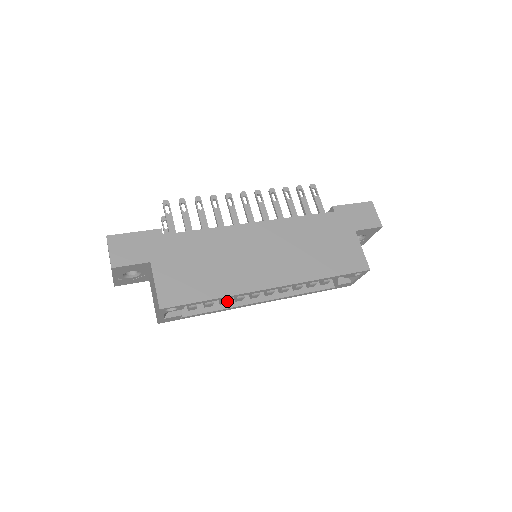
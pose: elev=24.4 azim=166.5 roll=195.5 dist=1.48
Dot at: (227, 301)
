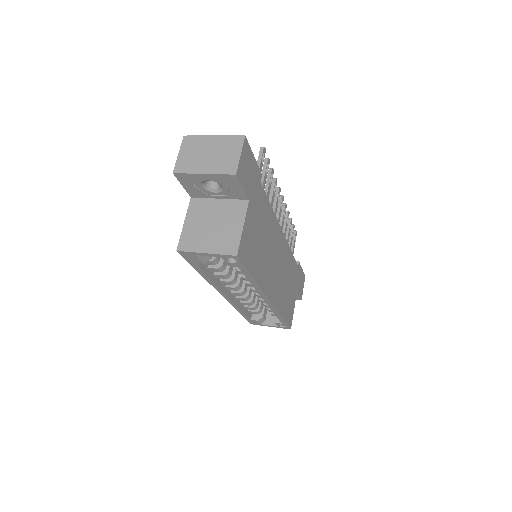
Dot at: (223, 277)
